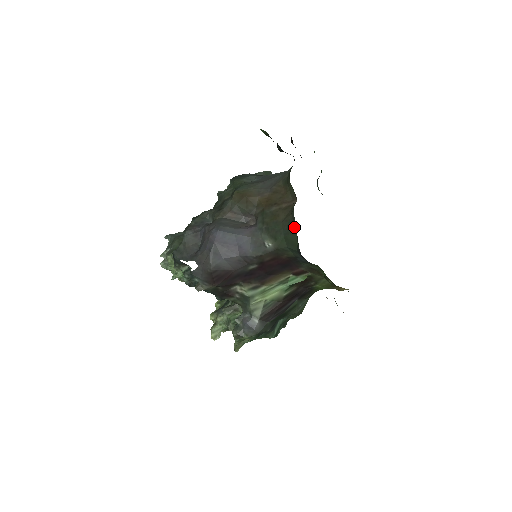
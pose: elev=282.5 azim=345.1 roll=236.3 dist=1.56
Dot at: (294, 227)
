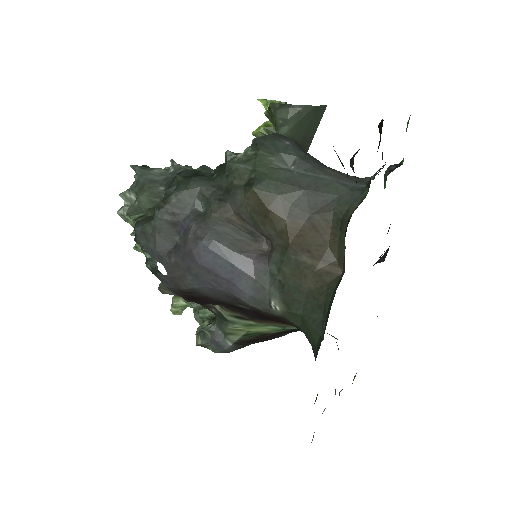
Dot at: (321, 322)
